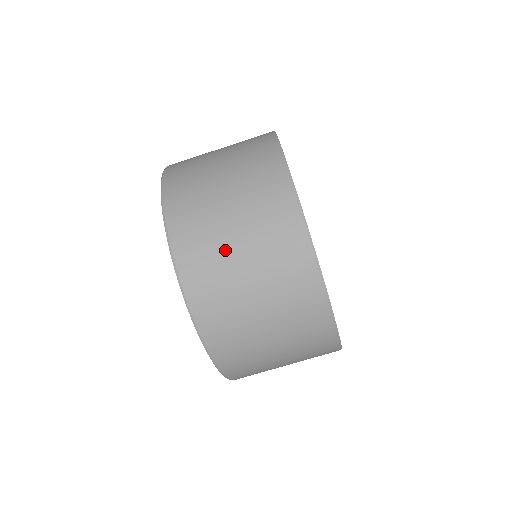
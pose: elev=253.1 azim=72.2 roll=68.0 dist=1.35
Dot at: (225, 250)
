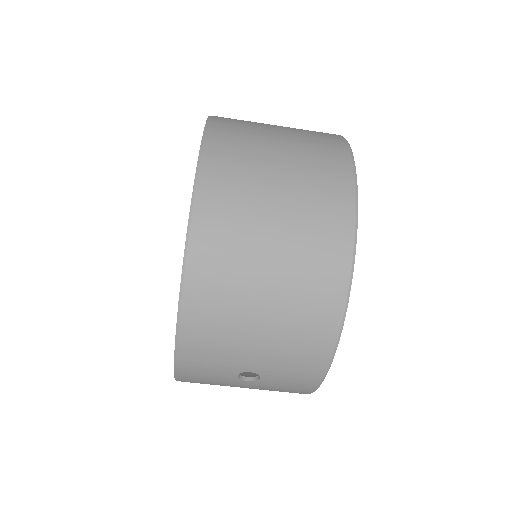
Dot at: (263, 154)
